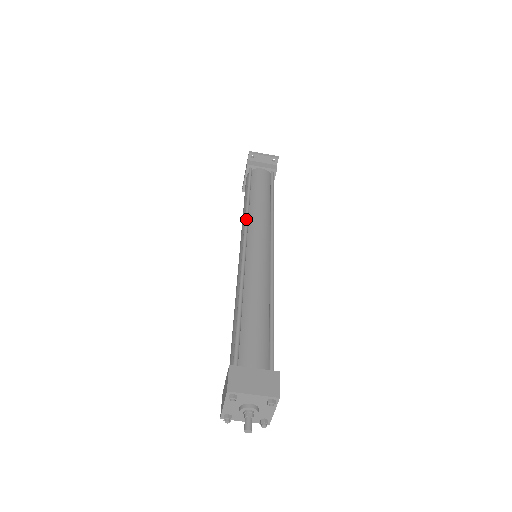
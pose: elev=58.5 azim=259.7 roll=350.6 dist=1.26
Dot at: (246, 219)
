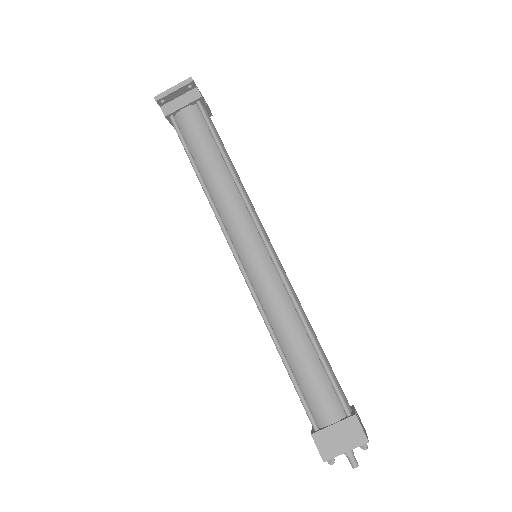
Dot at: (219, 222)
